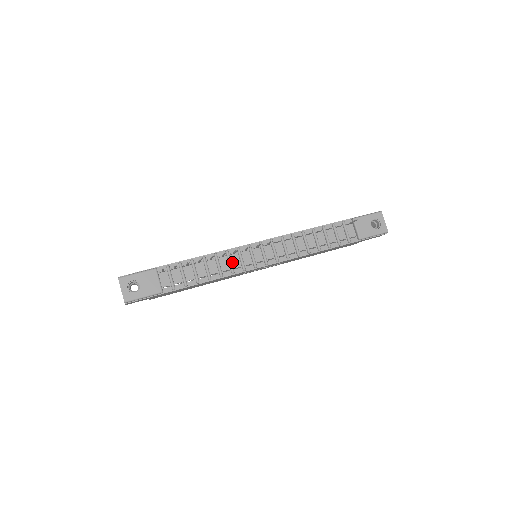
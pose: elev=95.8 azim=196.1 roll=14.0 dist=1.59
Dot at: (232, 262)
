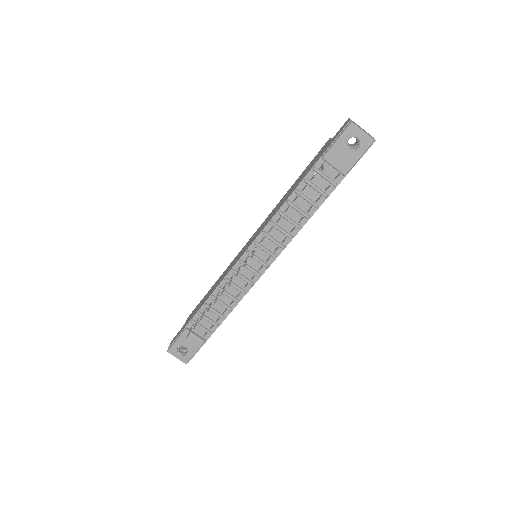
Dot at: (237, 284)
